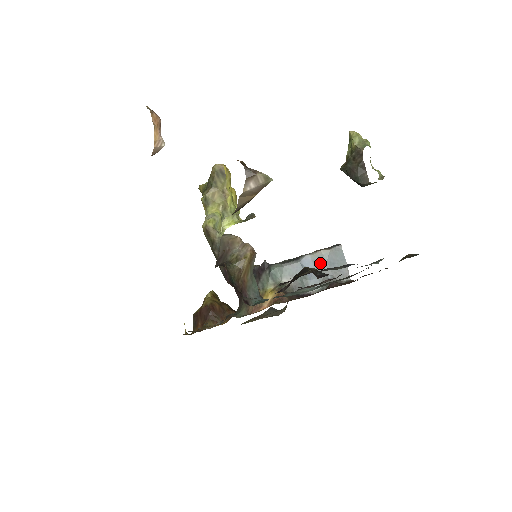
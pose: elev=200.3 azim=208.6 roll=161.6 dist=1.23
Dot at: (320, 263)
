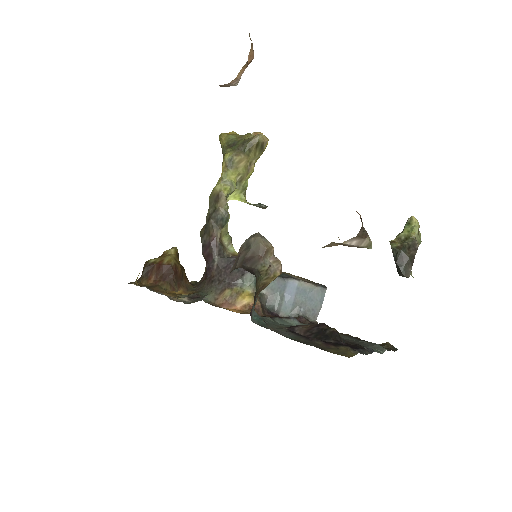
Dot at: (302, 293)
